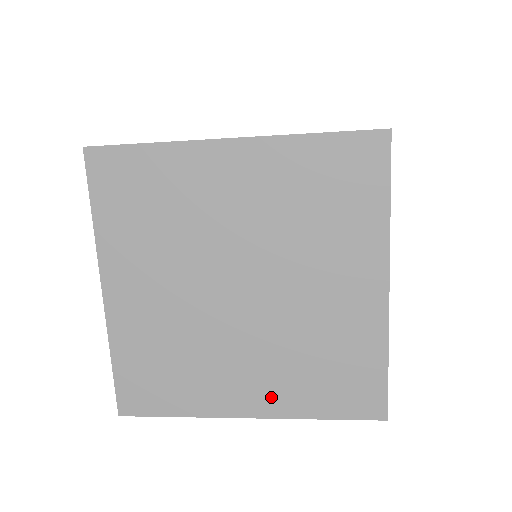
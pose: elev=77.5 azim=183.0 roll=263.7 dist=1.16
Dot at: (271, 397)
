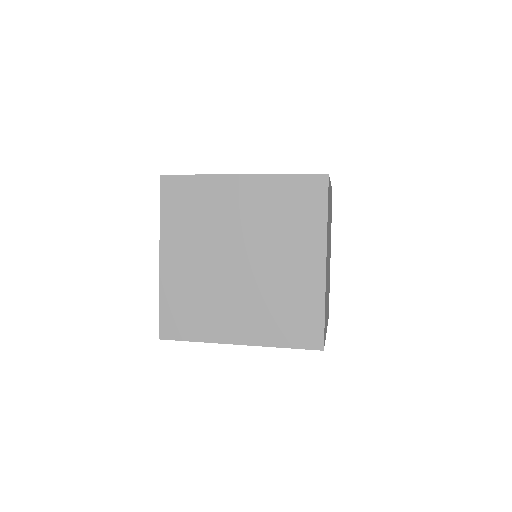
Dot at: (253, 331)
